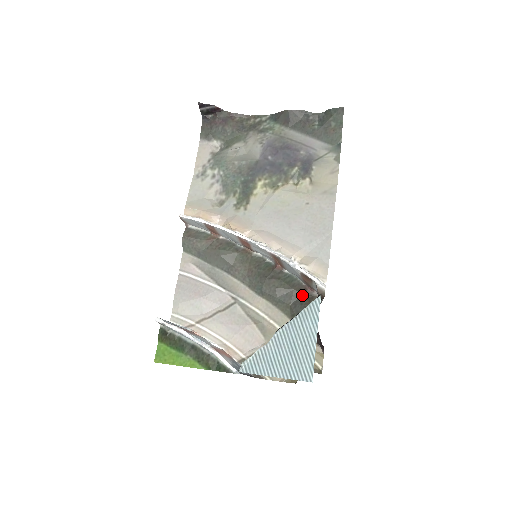
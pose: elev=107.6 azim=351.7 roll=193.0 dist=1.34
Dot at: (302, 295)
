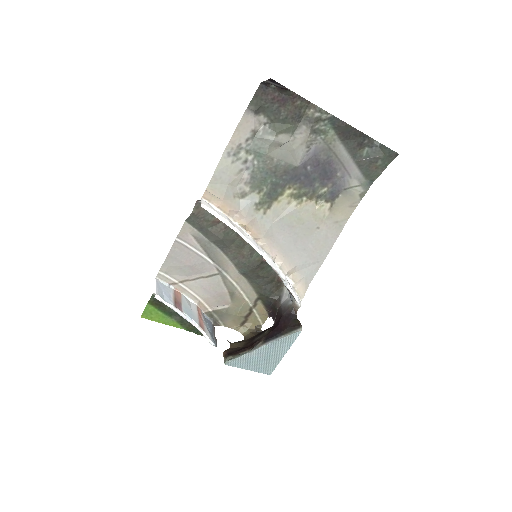
Dot at: (274, 282)
